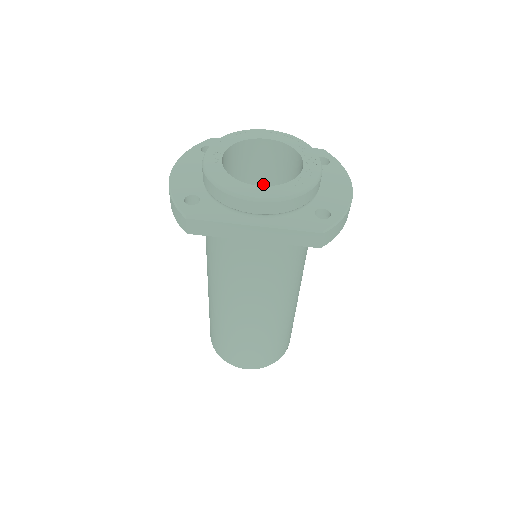
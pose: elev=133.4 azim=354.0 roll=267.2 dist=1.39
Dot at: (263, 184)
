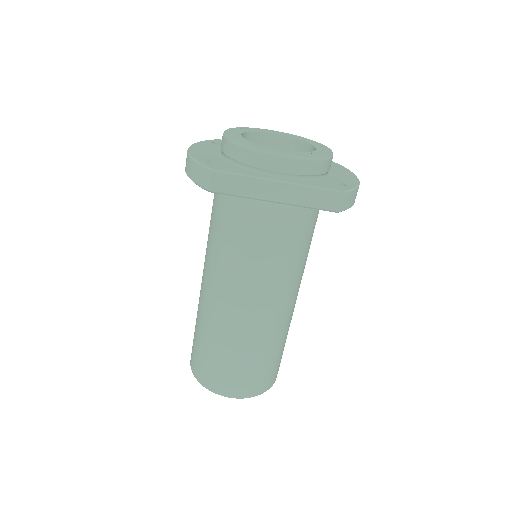
Dot at: occluded
